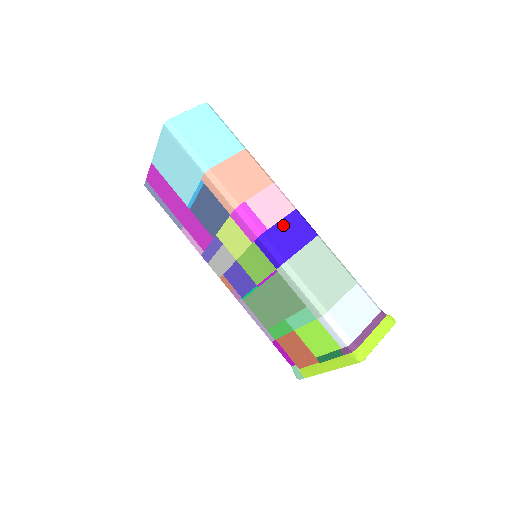
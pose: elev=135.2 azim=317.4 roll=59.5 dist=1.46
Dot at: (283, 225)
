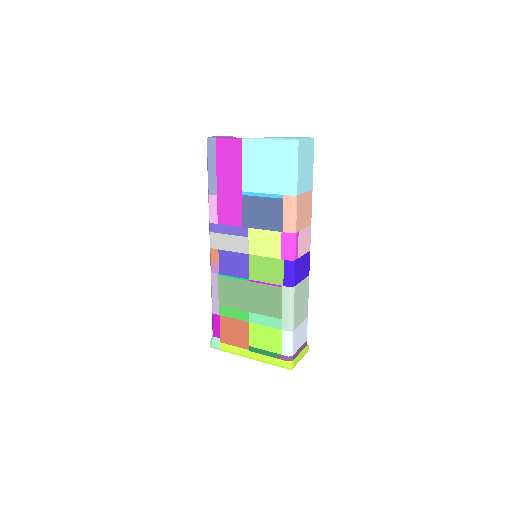
Dot at: (303, 259)
